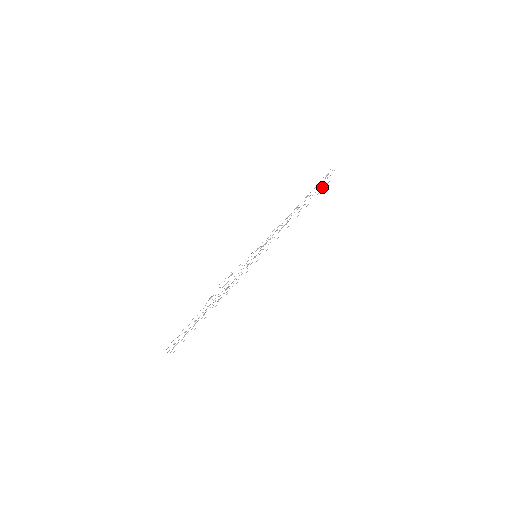
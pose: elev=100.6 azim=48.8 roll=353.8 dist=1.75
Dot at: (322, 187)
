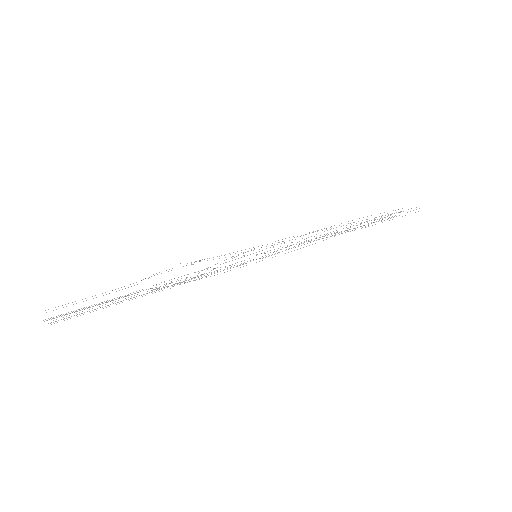
Dot at: occluded
